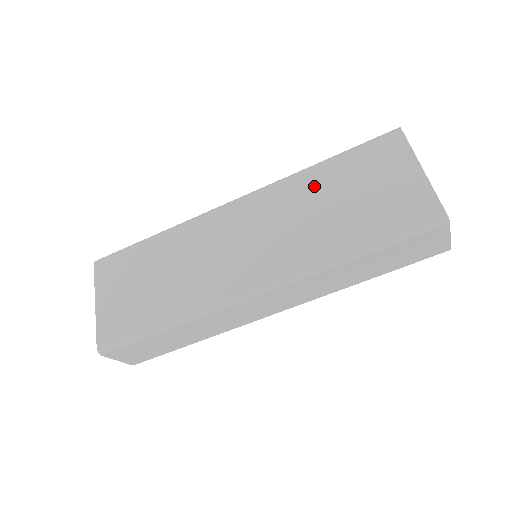
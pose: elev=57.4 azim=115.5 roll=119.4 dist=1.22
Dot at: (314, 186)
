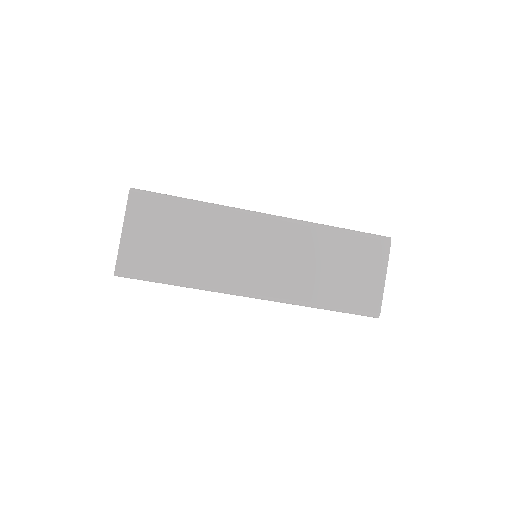
Dot at: (324, 245)
